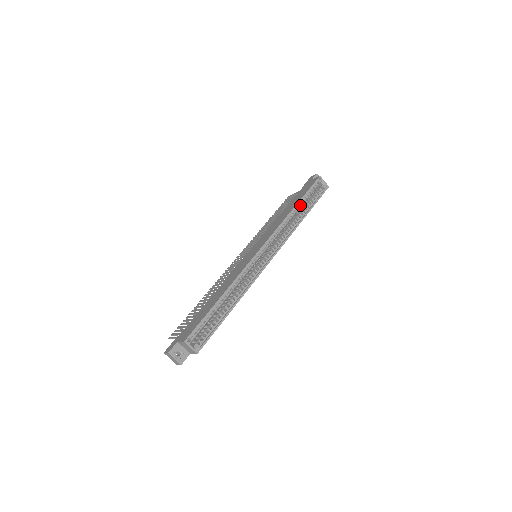
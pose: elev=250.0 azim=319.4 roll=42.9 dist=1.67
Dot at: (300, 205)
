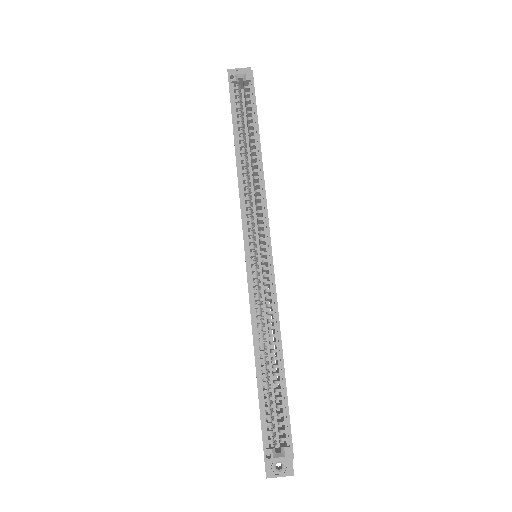
Dot at: (240, 140)
